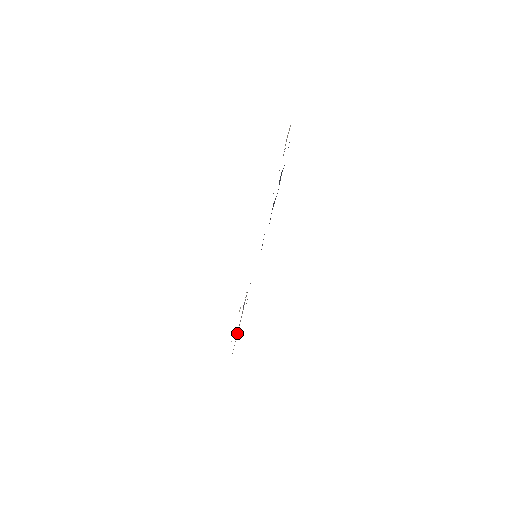
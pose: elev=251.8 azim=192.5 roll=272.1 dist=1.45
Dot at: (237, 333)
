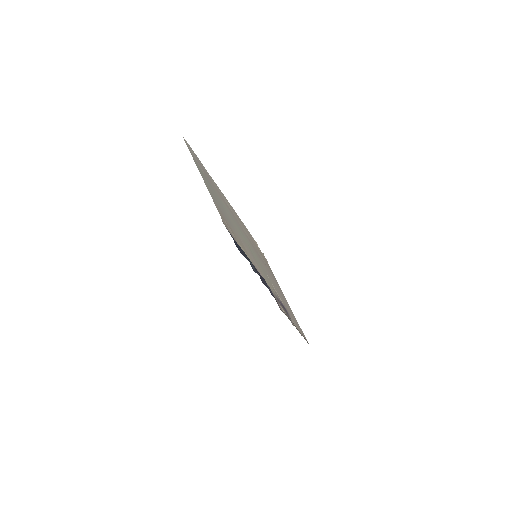
Dot at: (289, 316)
